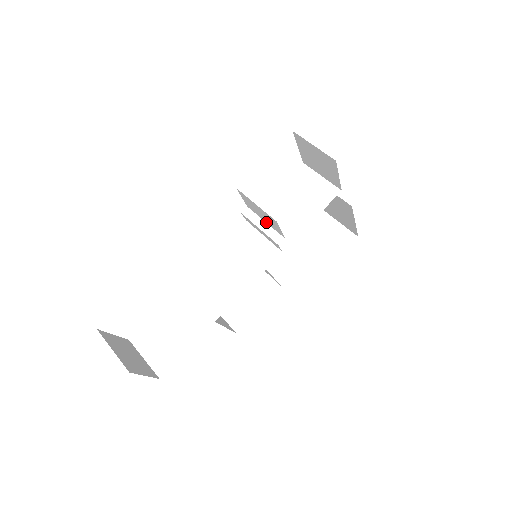
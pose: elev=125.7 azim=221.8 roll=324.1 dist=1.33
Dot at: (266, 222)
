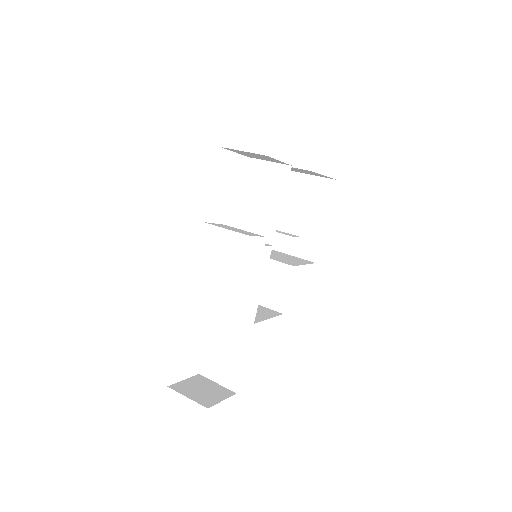
Dot at: (245, 231)
